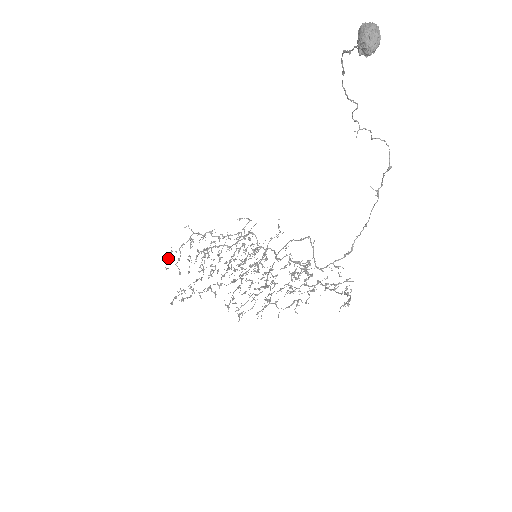
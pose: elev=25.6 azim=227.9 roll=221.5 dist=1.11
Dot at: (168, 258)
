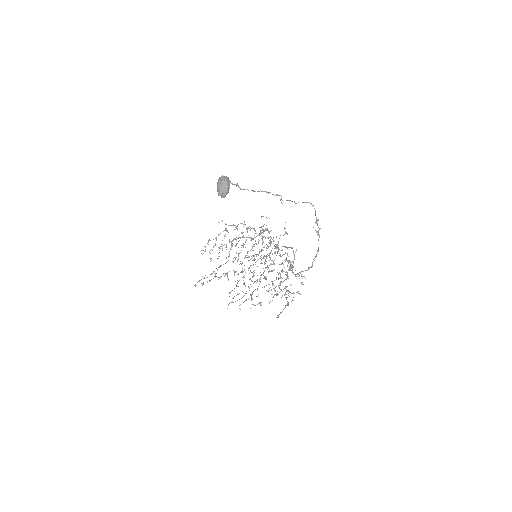
Dot at: (205, 246)
